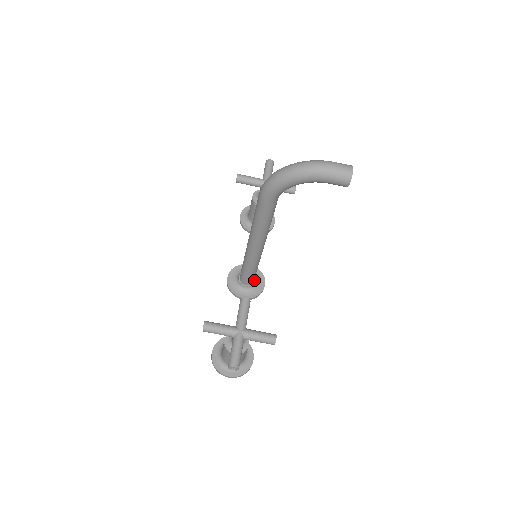
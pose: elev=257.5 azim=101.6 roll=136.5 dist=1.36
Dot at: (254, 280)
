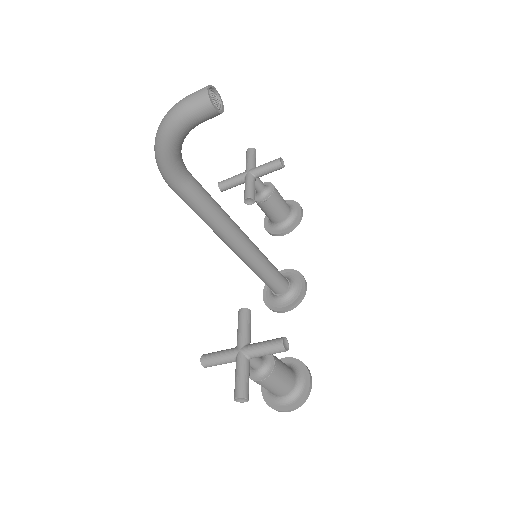
Dot at: (288, 284)
